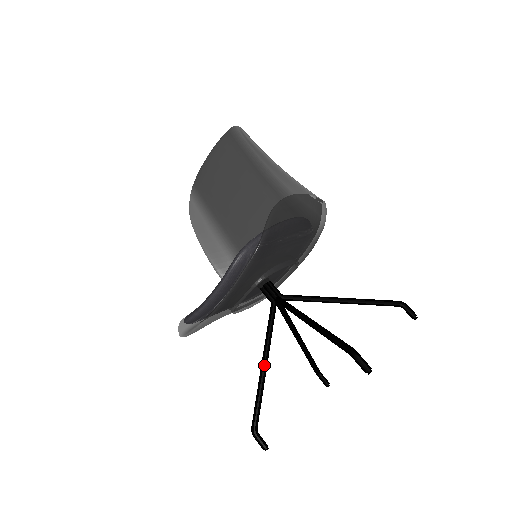
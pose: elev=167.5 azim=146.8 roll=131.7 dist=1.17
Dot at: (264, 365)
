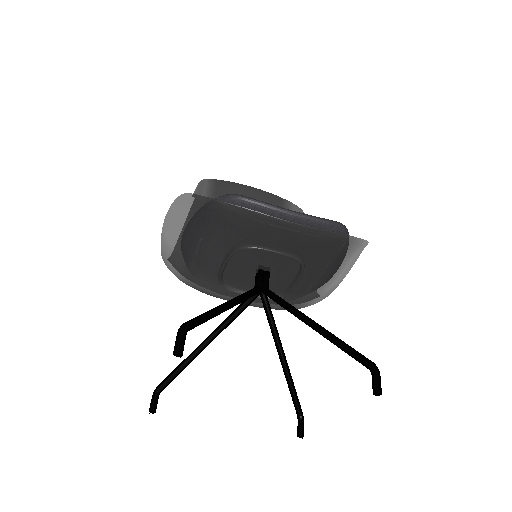
Dot at: (230, 305)
